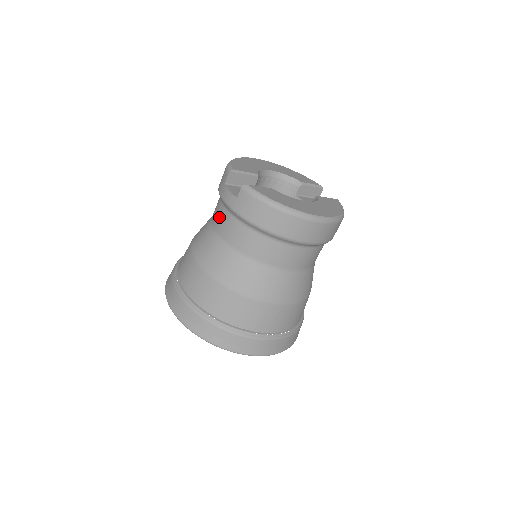
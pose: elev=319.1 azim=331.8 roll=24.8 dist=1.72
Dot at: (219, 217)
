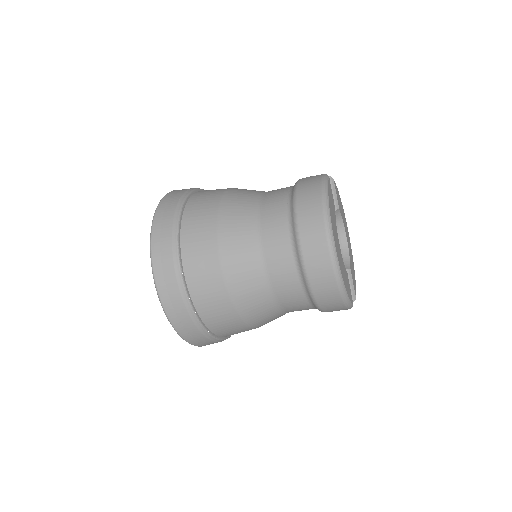
Dot at: occluded
